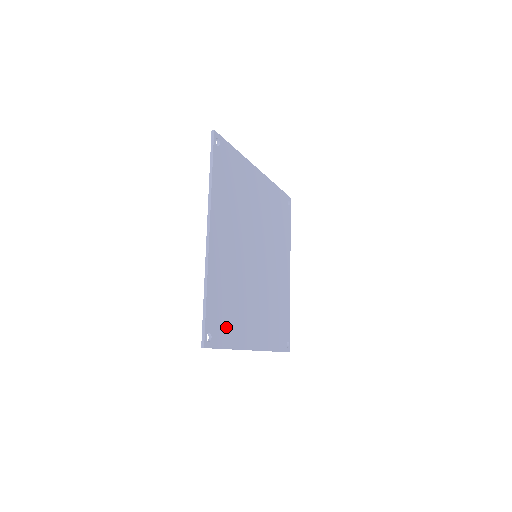
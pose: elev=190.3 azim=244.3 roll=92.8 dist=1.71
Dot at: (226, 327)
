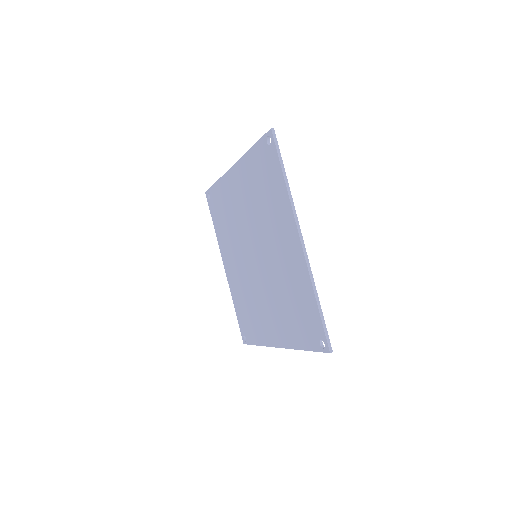
Dot at: occluded
